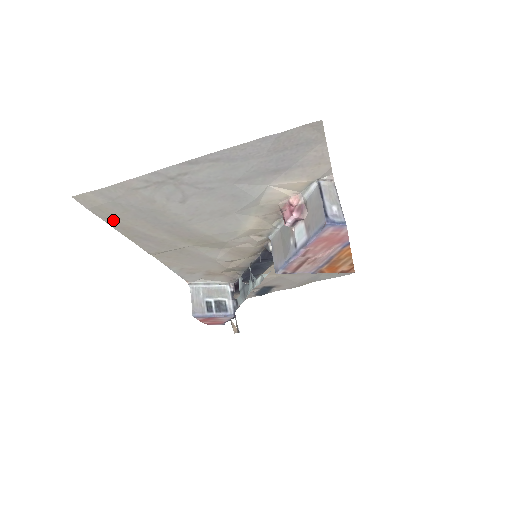
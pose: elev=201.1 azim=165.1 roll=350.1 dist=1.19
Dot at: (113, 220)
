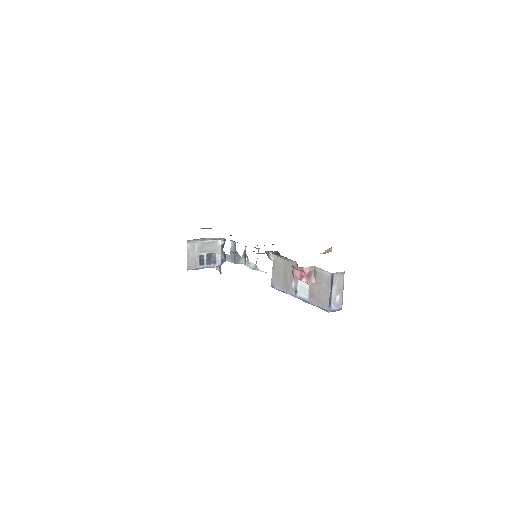
Dot at: occluded
